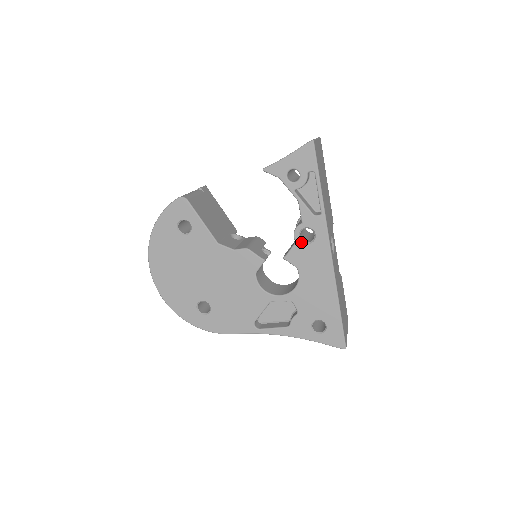
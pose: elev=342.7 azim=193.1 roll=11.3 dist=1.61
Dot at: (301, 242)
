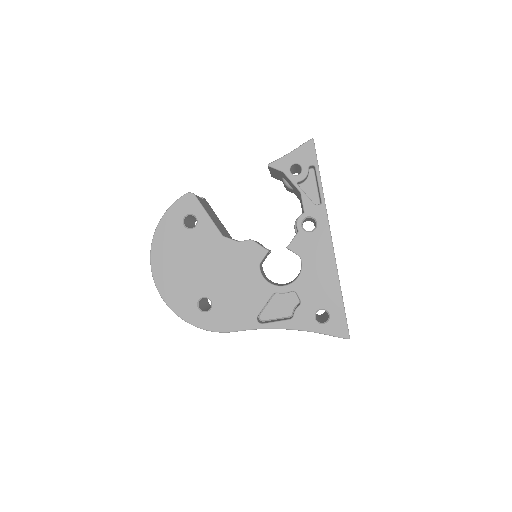
Dot at: (303, 231)
